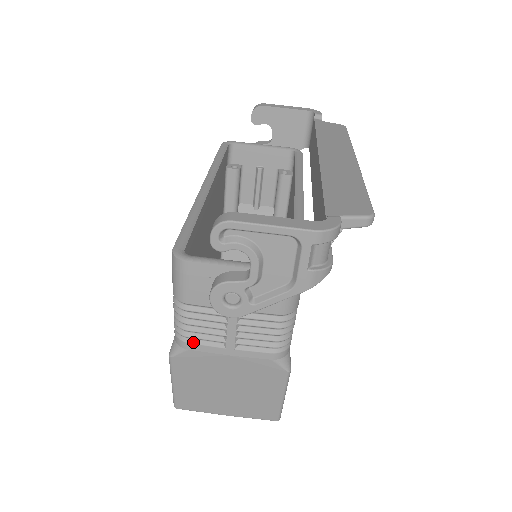
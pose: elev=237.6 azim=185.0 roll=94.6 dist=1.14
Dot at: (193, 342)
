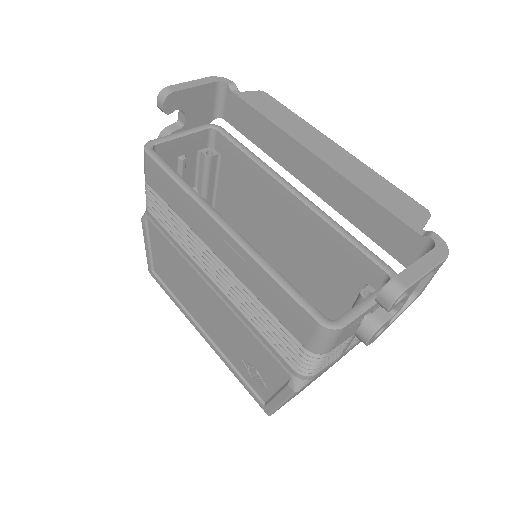
Dot at: (319, 371)
